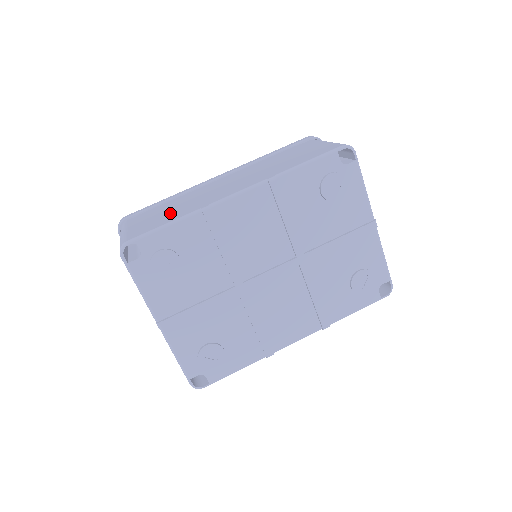
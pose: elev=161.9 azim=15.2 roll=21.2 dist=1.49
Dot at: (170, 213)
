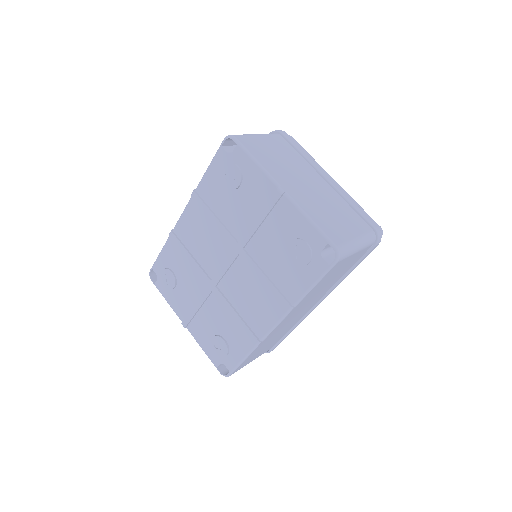
Dot at: occluded
